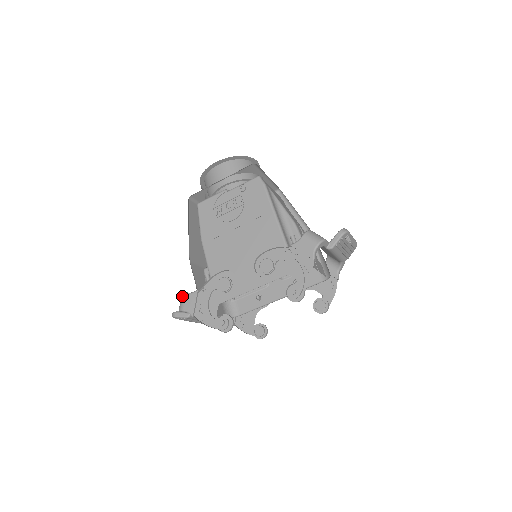
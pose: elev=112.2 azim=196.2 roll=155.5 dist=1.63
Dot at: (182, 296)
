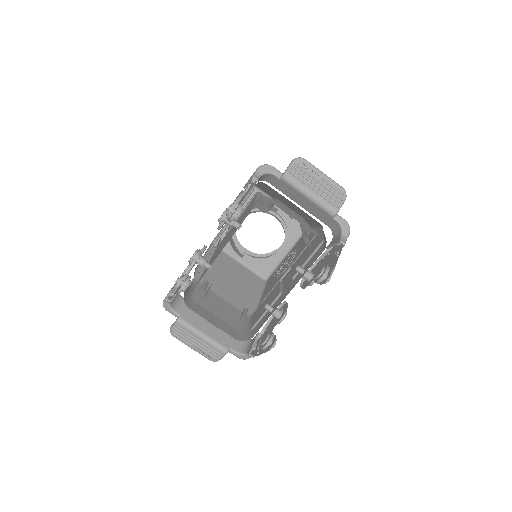
Dot at: occluded
